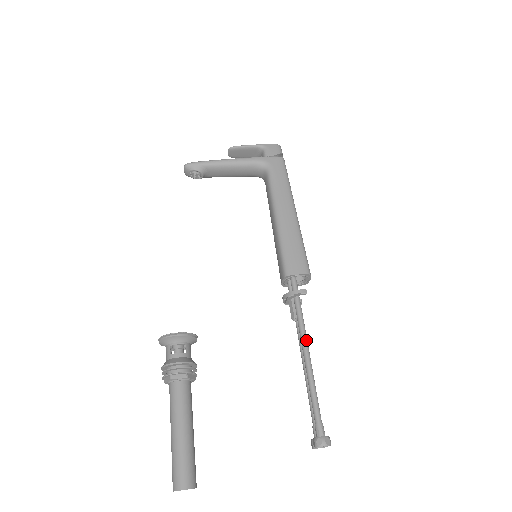
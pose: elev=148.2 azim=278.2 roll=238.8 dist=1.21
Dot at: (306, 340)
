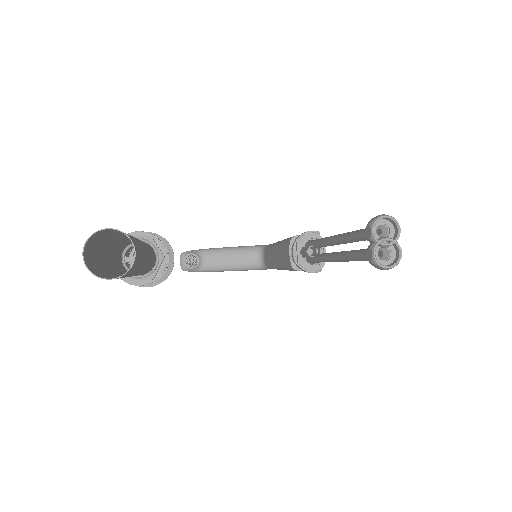
Dot at: occluded
